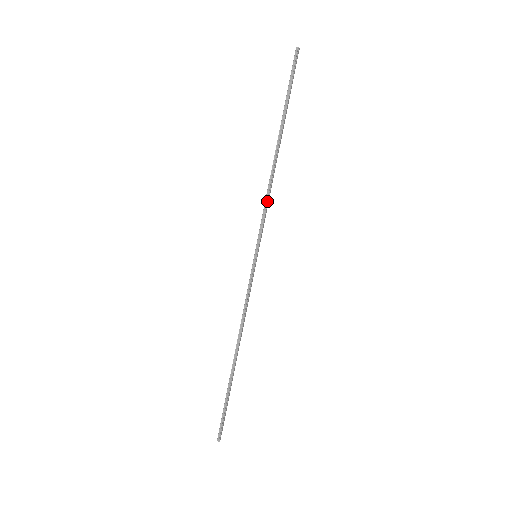
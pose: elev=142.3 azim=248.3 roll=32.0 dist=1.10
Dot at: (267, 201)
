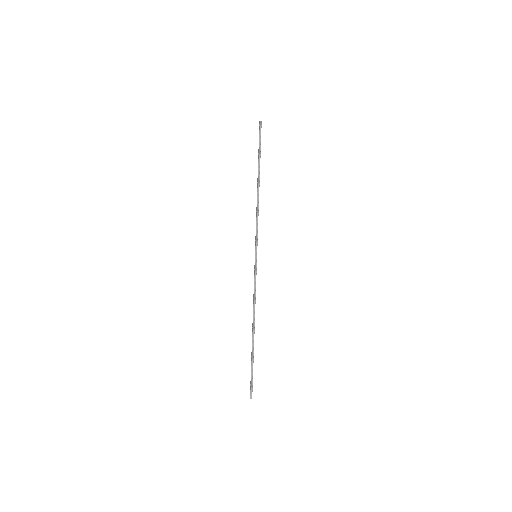
Dot at: occluded
